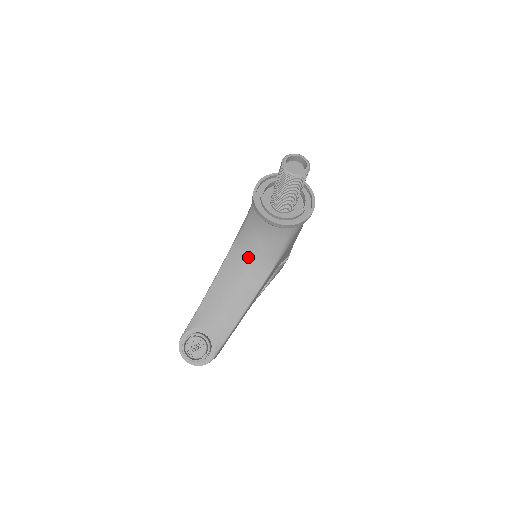
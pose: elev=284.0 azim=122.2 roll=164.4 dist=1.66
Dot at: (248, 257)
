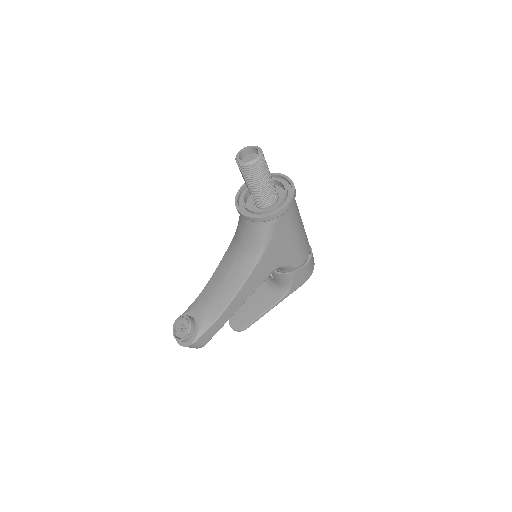
Dot at: (236, 252)
